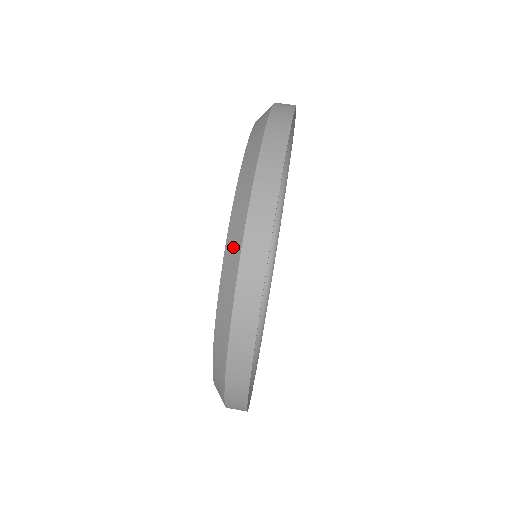
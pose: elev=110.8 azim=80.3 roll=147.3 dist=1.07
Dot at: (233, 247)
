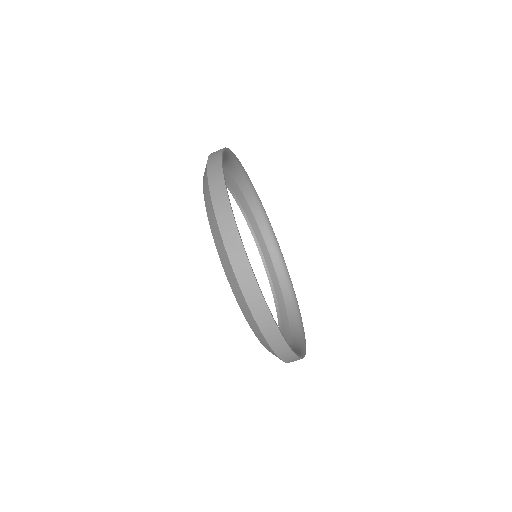
Dot at: occluded
